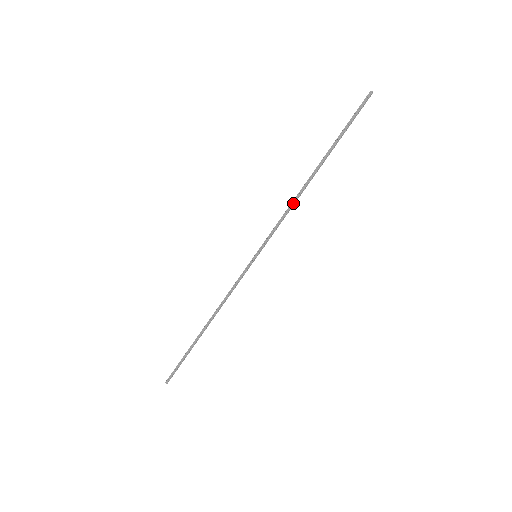
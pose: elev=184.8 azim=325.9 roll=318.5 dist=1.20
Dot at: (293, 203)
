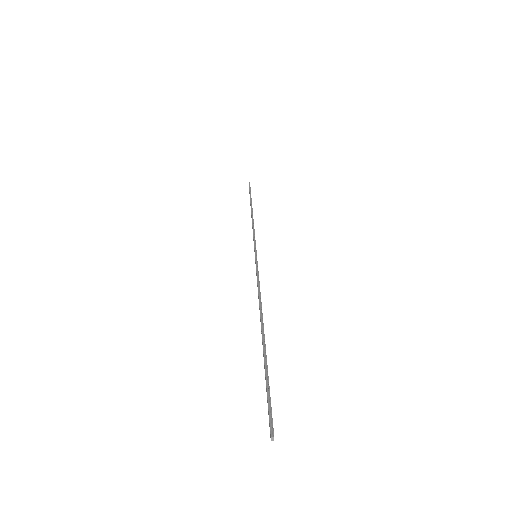
Dot at: occluded
